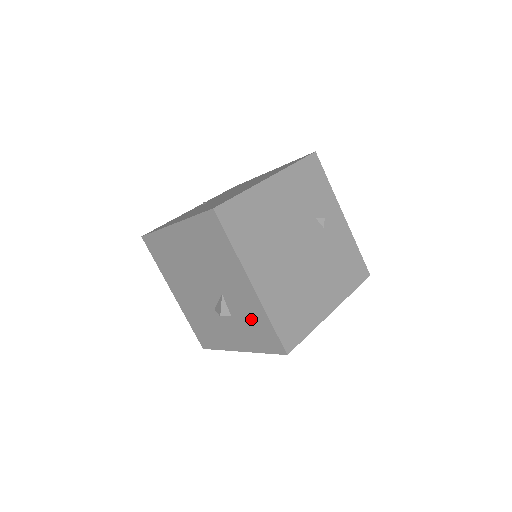
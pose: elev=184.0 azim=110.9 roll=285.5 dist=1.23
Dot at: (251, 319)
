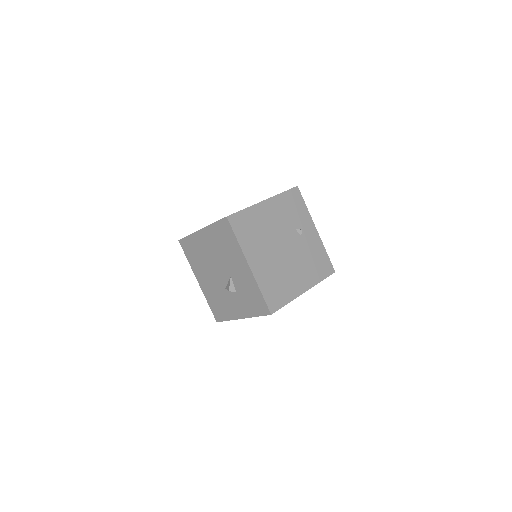
Dot at: (249, 292)
